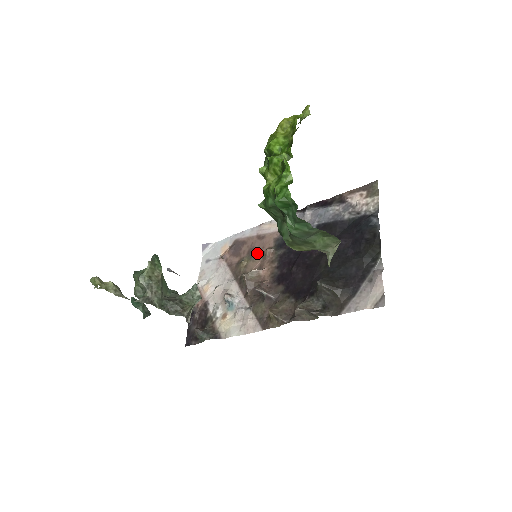
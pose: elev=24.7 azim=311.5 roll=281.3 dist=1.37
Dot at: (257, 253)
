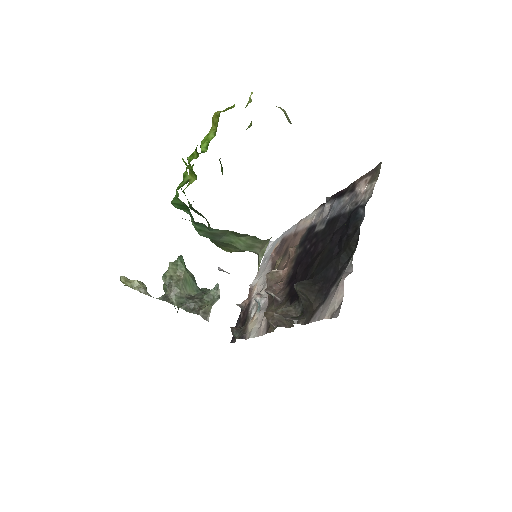
Dot at: (288, 252)
